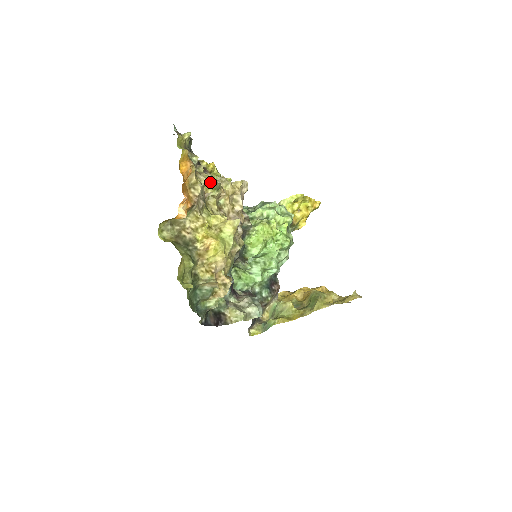
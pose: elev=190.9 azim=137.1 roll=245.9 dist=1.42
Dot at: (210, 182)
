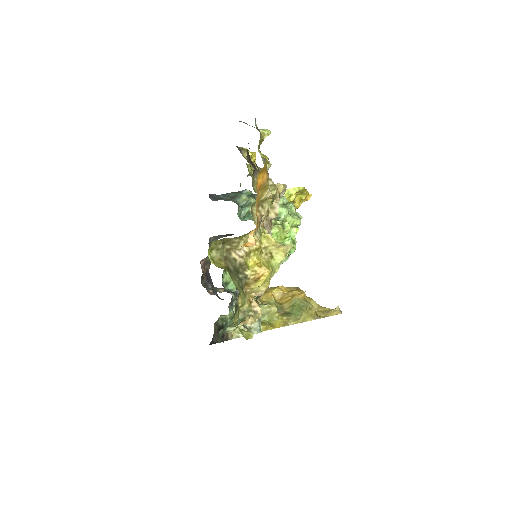
Dot at: occluded
